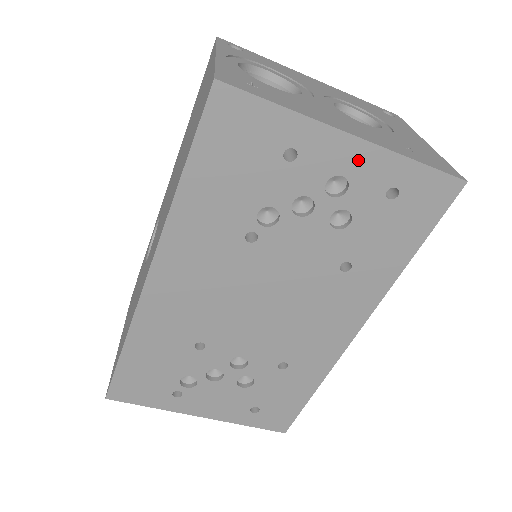
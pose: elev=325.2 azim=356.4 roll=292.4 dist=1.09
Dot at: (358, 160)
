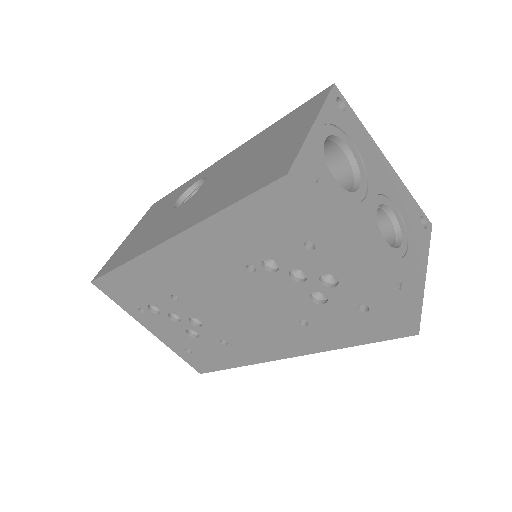
Dot at: (354, 277)
